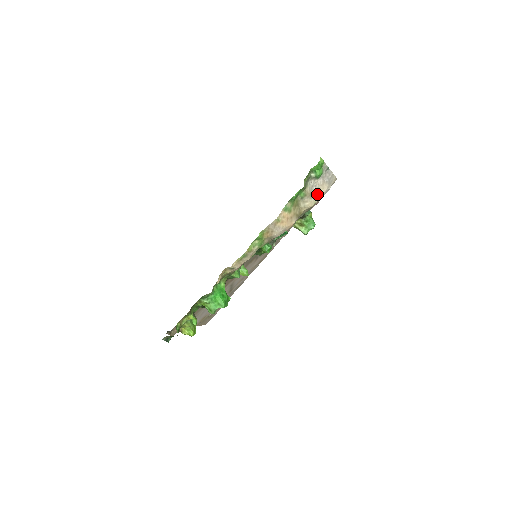
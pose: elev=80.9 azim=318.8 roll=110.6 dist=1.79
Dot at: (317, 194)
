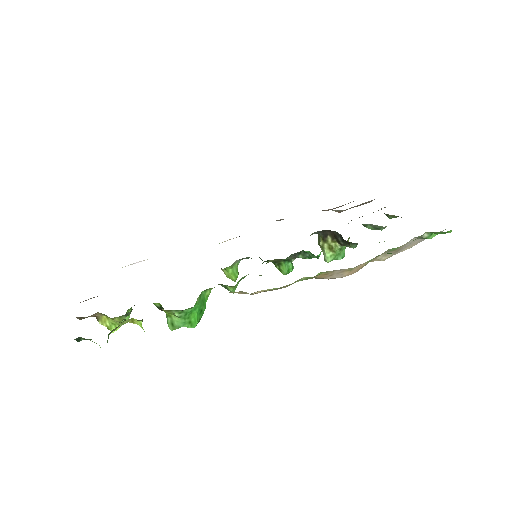
Dot at: (400, 250)
